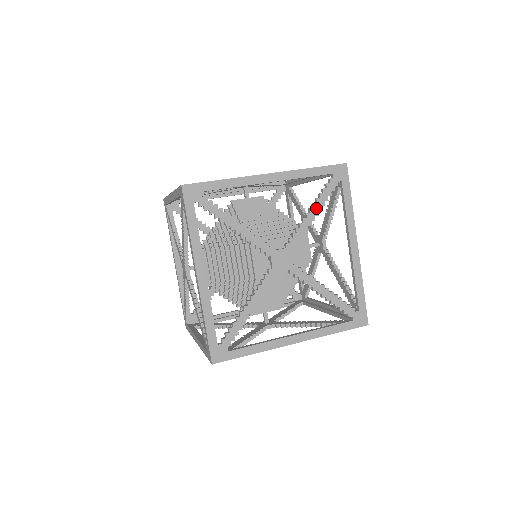
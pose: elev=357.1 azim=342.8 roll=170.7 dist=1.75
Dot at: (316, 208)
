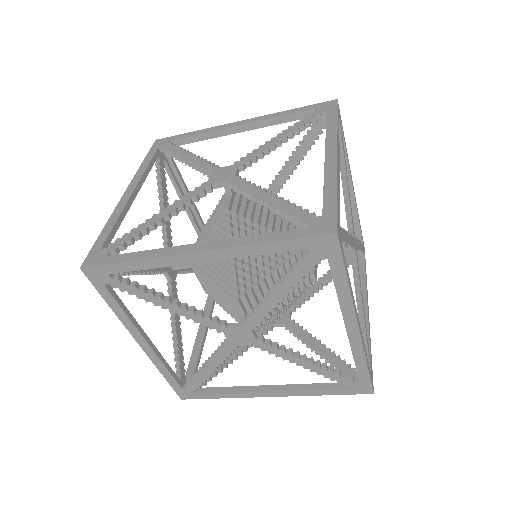
Dot at: occluded
